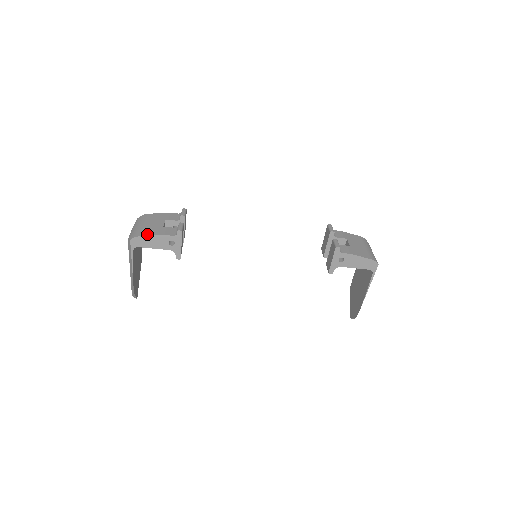
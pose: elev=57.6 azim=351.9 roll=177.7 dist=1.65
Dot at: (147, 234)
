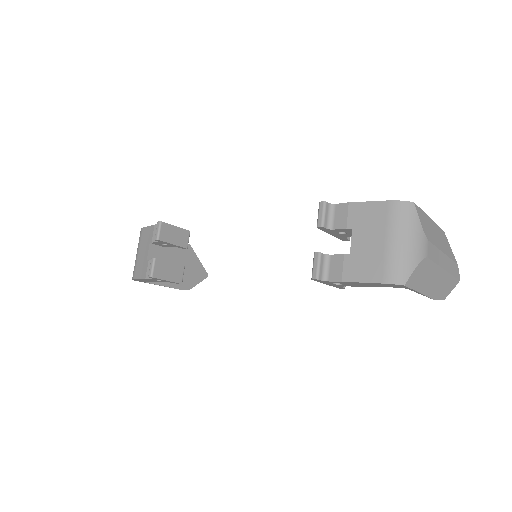
Dot at: (137, 276)
